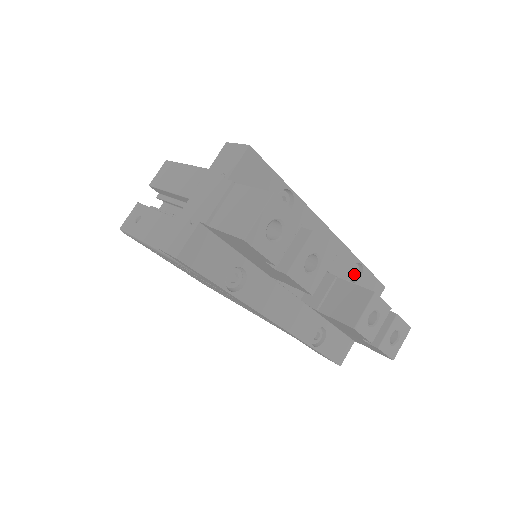
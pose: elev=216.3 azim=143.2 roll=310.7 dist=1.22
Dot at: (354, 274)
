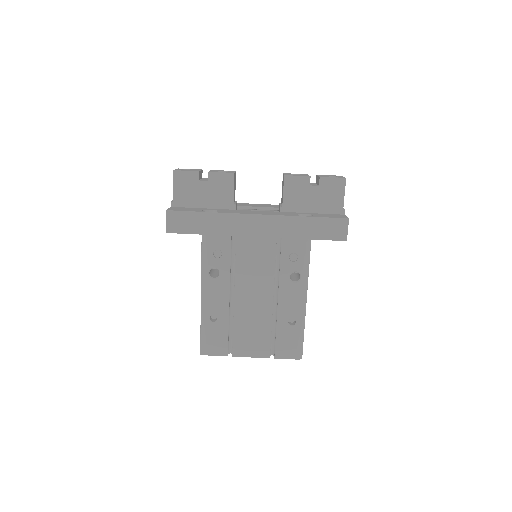
Dot at: occluded
